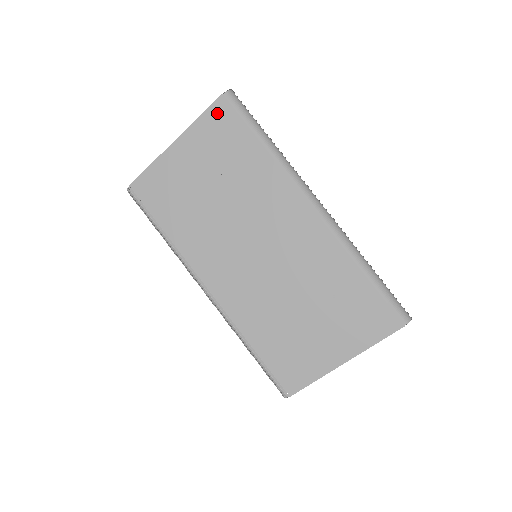
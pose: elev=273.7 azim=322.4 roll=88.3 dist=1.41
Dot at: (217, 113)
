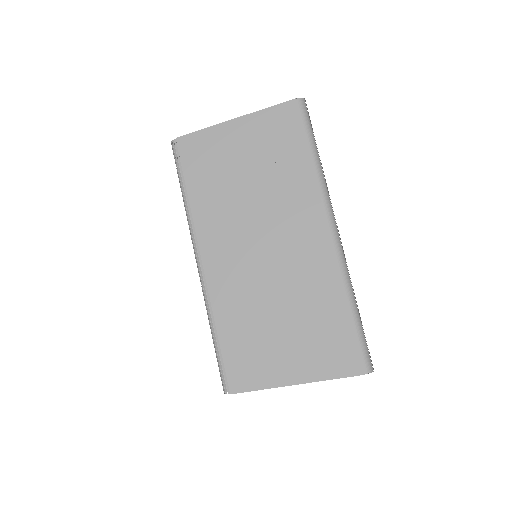
Dot at: (283, 112)
